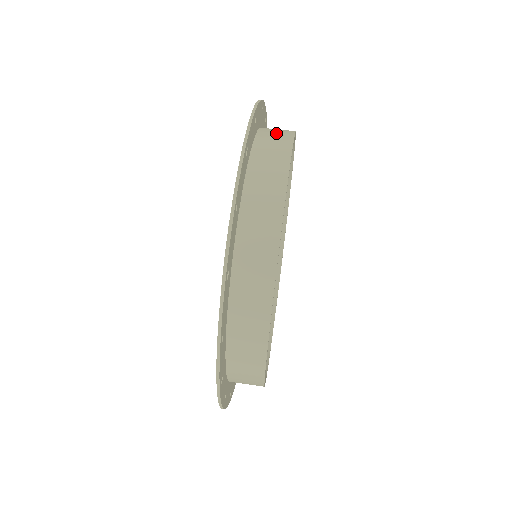
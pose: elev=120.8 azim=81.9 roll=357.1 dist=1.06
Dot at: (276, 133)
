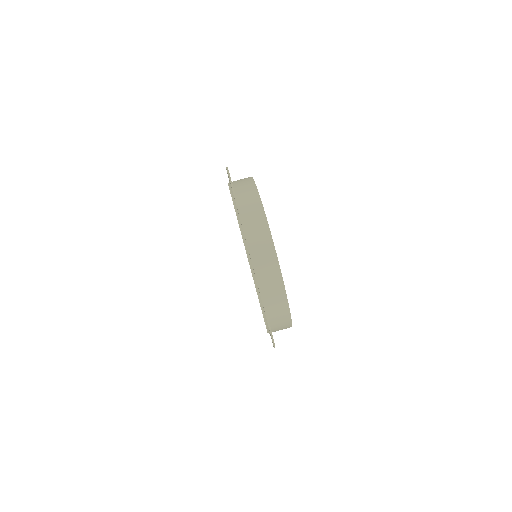
Dot at: (246, 190)
